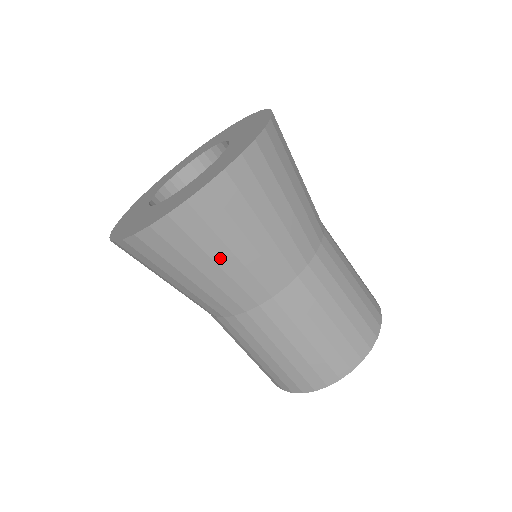
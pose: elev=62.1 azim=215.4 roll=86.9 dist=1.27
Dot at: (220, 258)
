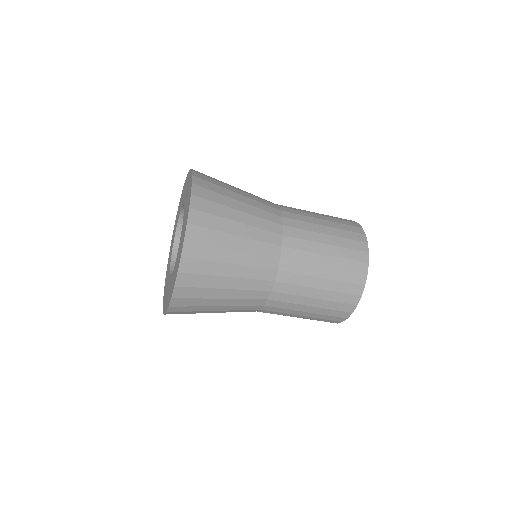
Dot at: (233, 244)
